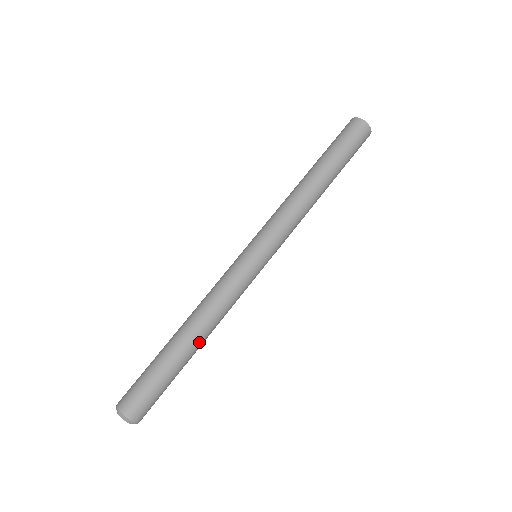
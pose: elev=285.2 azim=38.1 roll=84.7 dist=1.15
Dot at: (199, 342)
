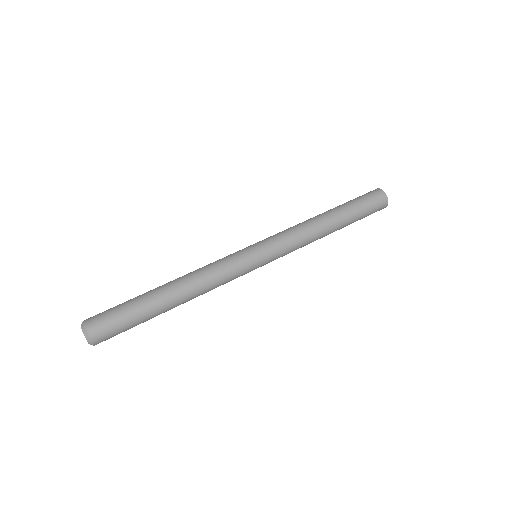
Dot at: (179, 303)
